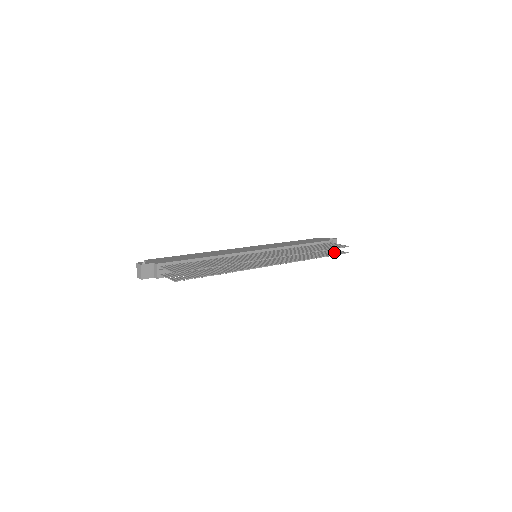
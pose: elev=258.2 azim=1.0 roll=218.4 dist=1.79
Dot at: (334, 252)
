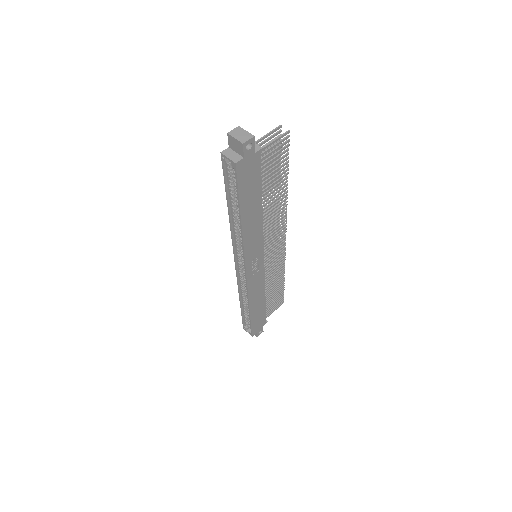
Dot at: (276, 302)
